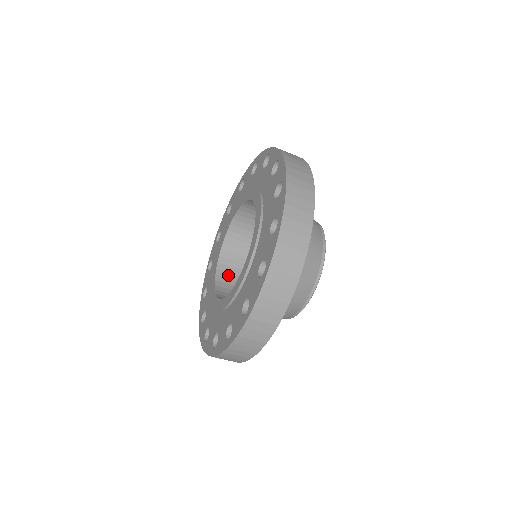
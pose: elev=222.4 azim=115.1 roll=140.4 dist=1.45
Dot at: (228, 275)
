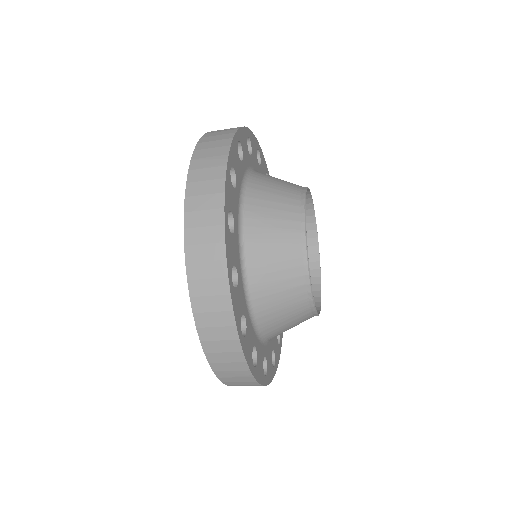
Dot at: occluded
